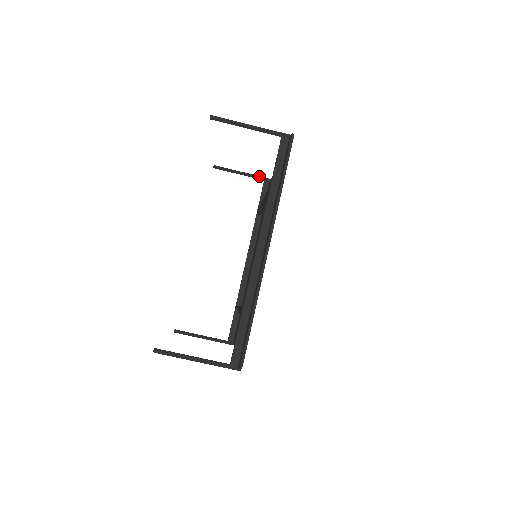
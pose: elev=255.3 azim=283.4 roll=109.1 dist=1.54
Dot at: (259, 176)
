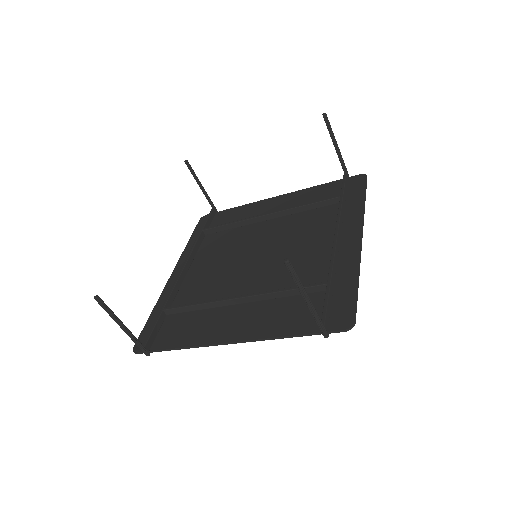
Dot at: occluded
